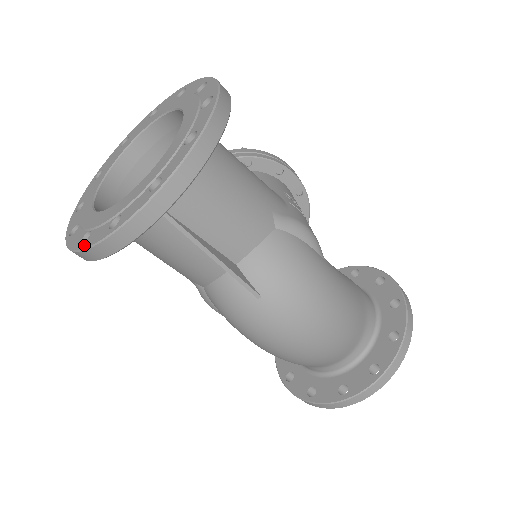
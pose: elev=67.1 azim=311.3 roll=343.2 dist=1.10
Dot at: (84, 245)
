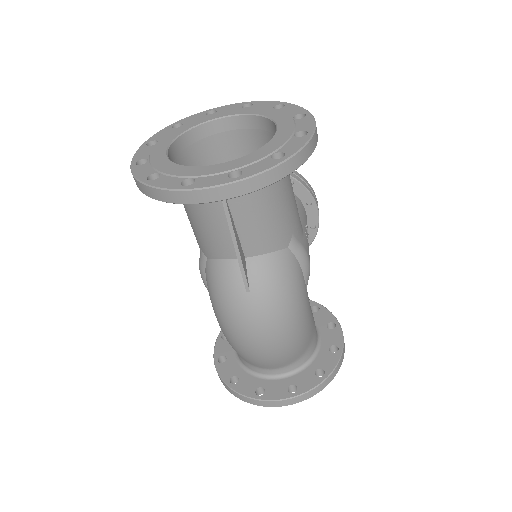
Dot at: (152, 183)
